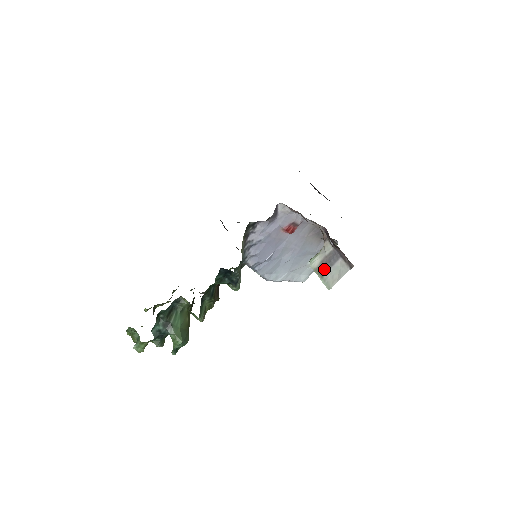
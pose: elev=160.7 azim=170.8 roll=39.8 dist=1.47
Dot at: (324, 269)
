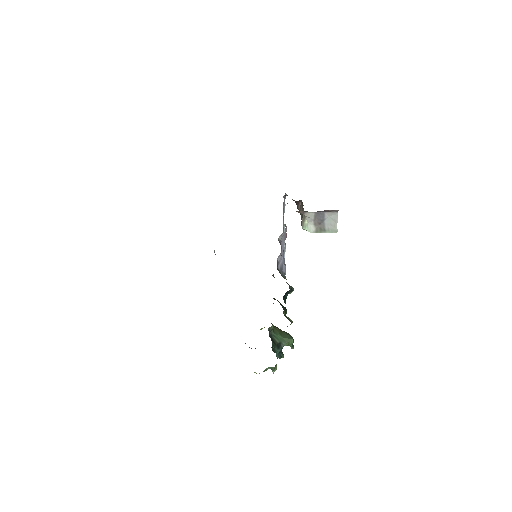
Dot at: (321, 226)
